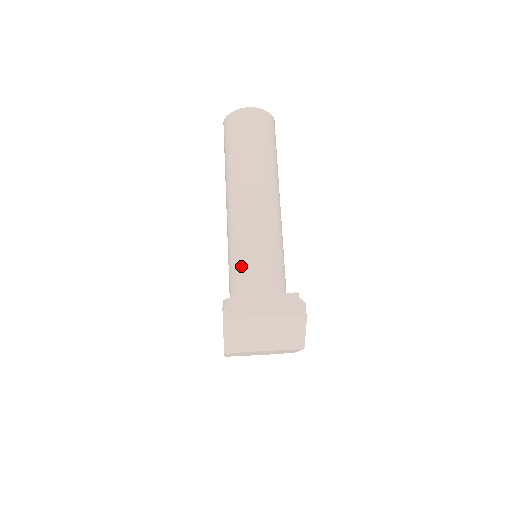
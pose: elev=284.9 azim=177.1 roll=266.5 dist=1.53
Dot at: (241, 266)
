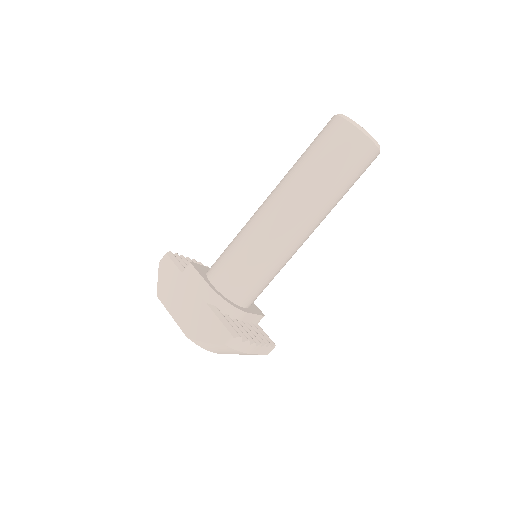
Dot at: (252, 280)
